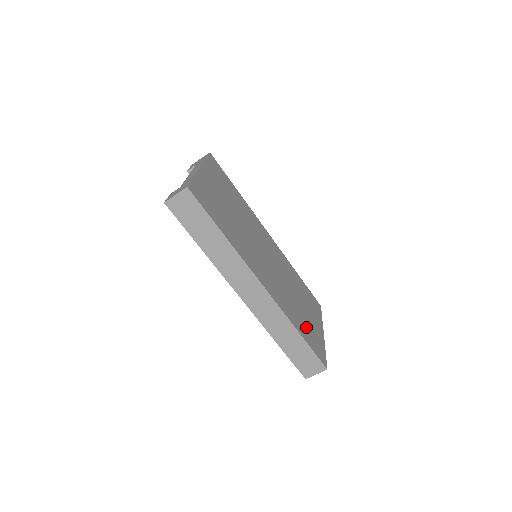
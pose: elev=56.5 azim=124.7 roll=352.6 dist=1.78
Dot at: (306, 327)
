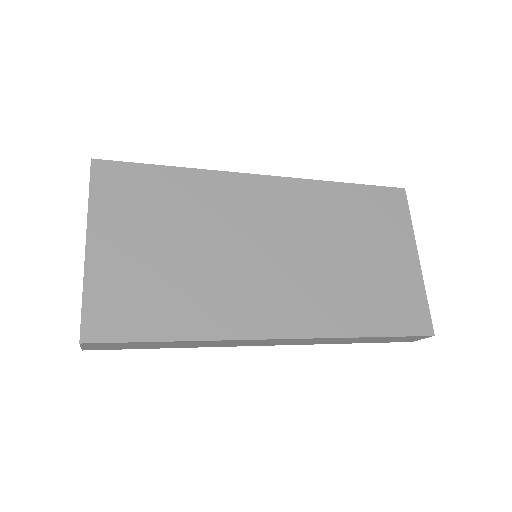
Dot at: (379, 299)
